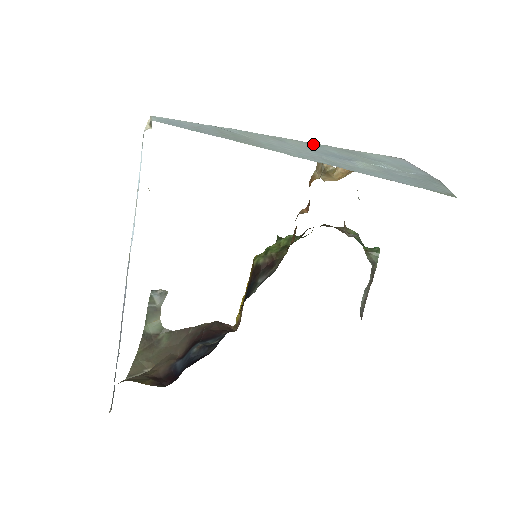
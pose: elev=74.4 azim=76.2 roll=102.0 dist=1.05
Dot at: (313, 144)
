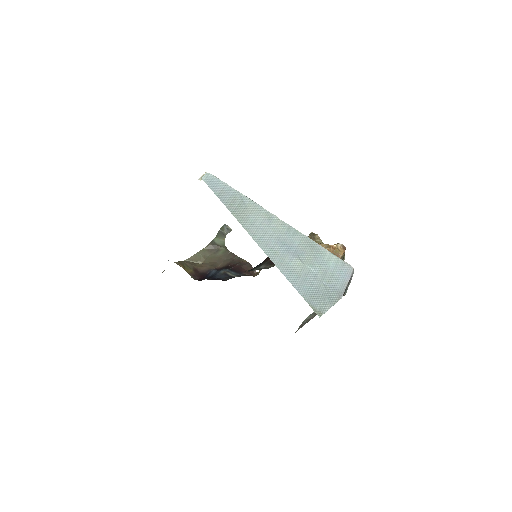
Dot at: (292, 230)
